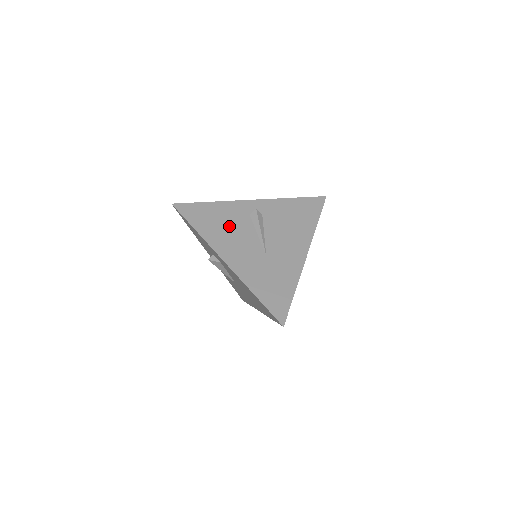
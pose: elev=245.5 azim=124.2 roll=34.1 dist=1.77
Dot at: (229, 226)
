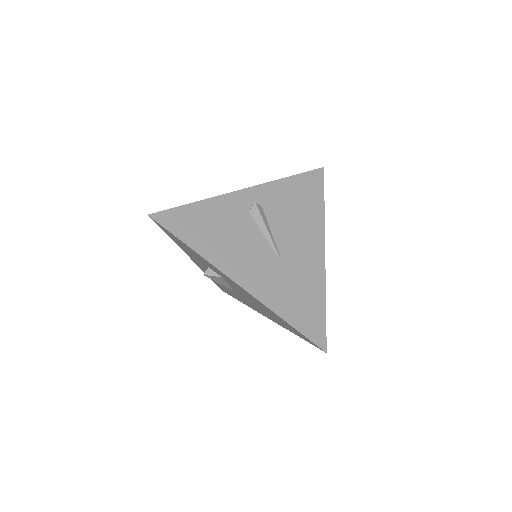
Dot at: (229, 233)
